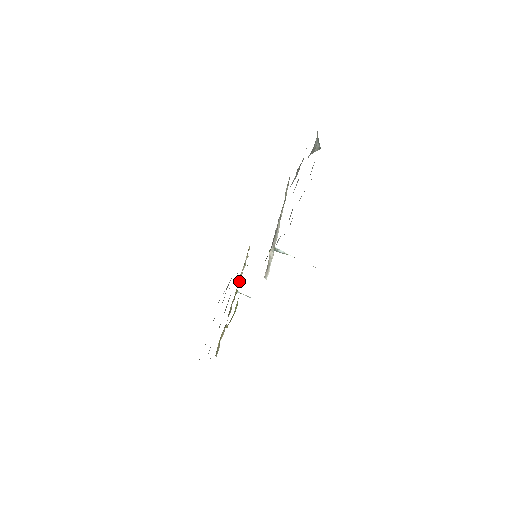
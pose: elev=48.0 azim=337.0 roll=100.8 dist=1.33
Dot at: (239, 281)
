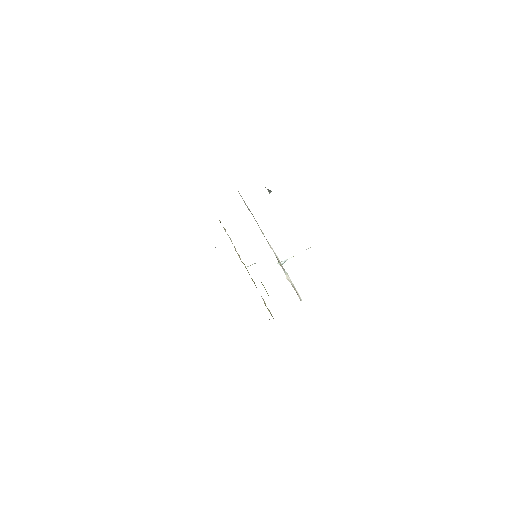
Dot at: (239, 255)
